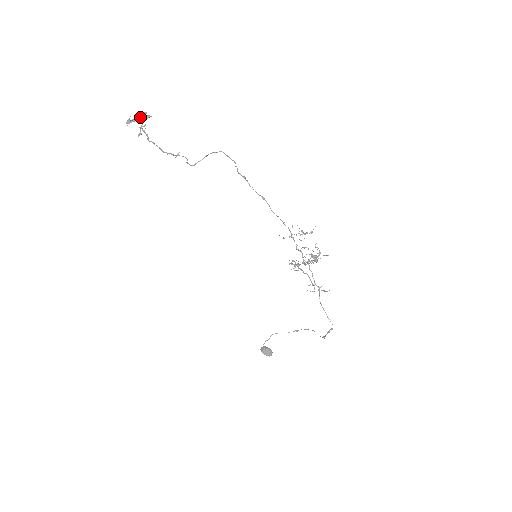
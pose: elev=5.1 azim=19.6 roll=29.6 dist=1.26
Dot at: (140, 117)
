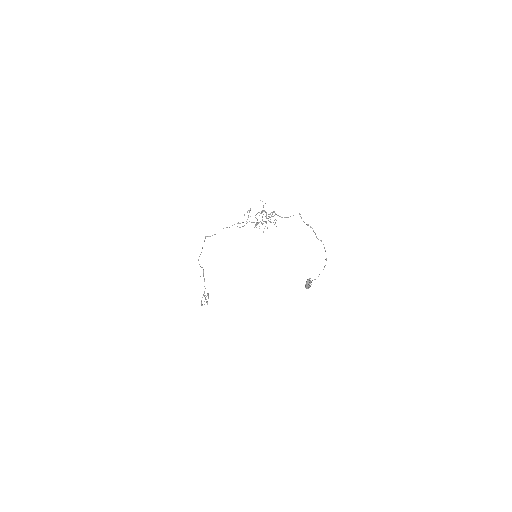
Dot at: (202, 297)
